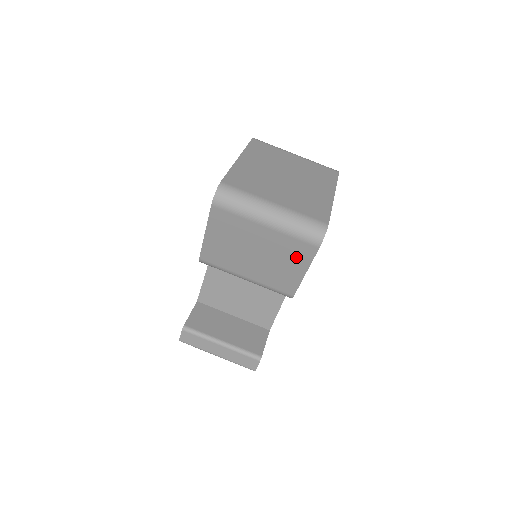
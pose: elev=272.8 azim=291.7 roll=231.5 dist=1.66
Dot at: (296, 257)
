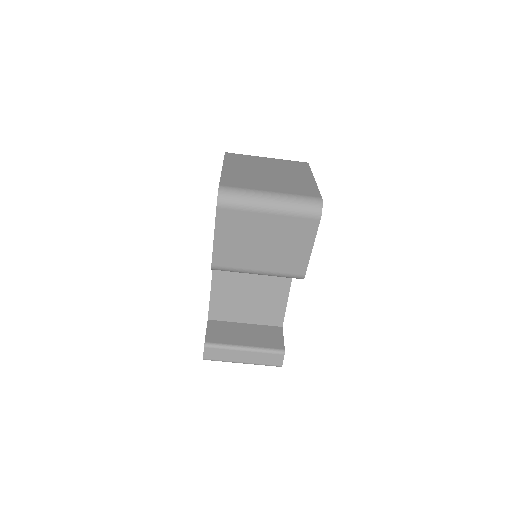
Dot at: (301, 235)
